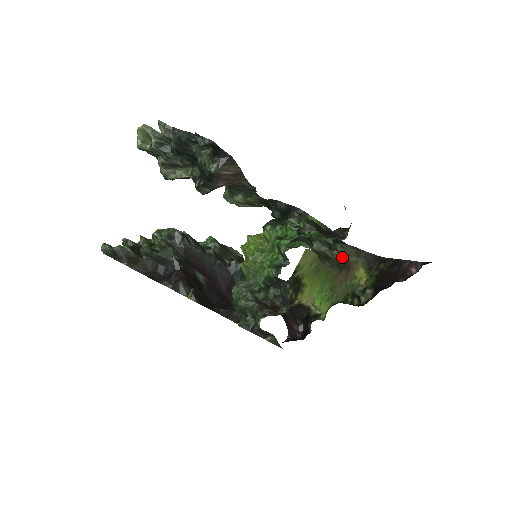
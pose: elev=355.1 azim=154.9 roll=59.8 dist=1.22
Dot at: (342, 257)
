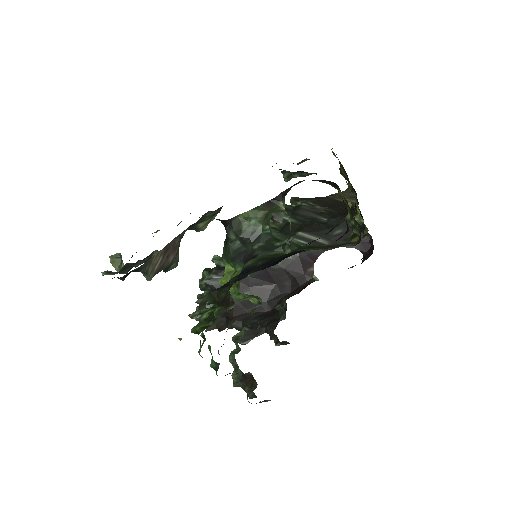
Dot at: occluded
